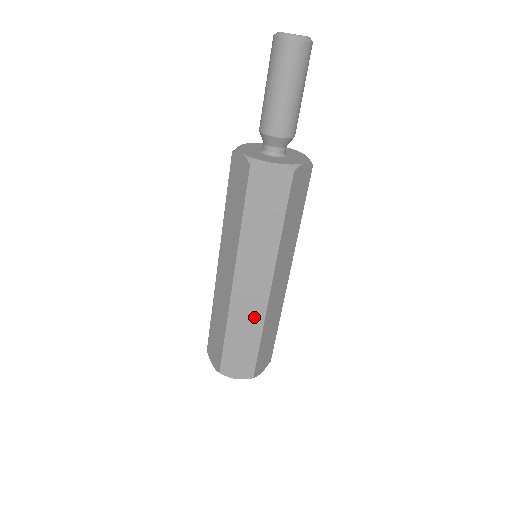
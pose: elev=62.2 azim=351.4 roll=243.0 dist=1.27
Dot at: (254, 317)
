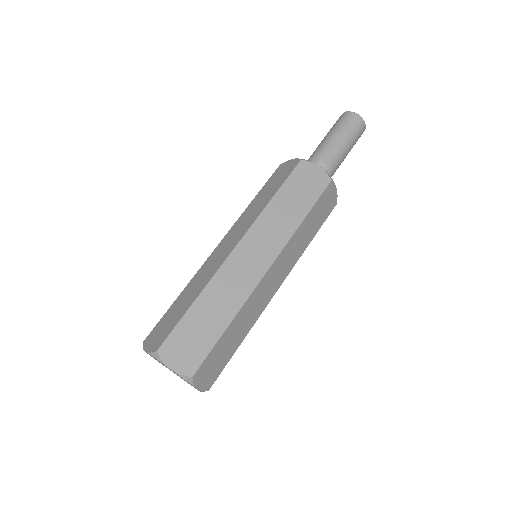
Dot at: (207, 277)
